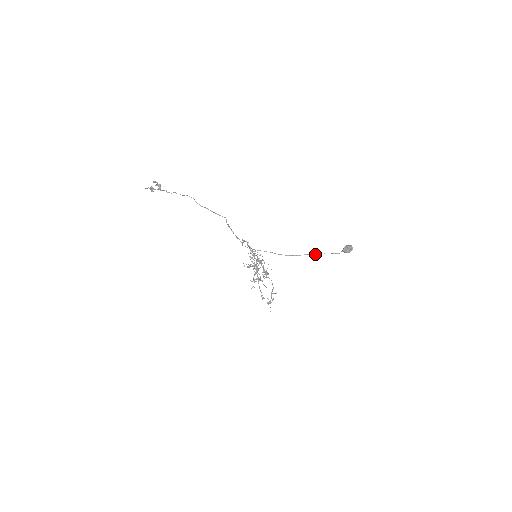
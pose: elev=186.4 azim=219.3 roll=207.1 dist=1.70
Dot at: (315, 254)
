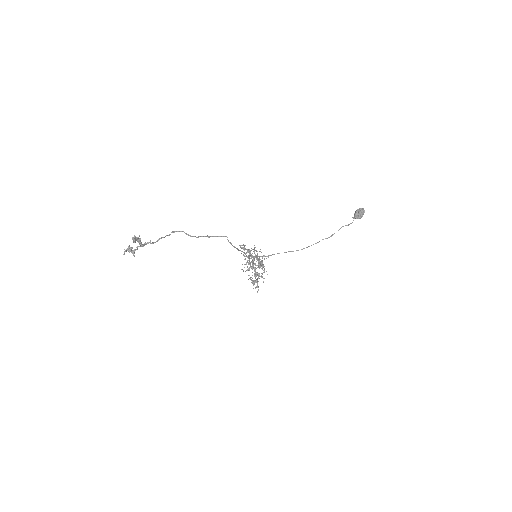
Dot at: (332, 235)
